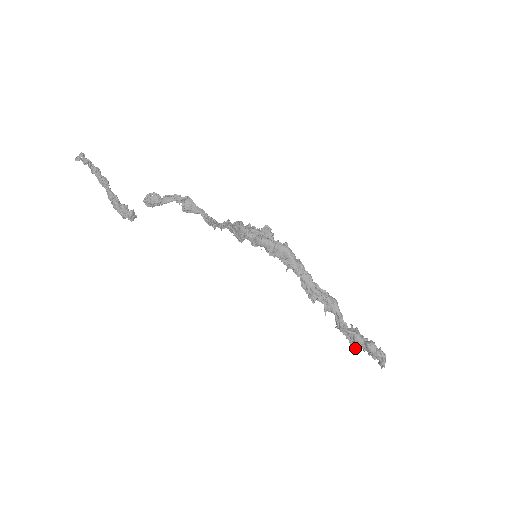
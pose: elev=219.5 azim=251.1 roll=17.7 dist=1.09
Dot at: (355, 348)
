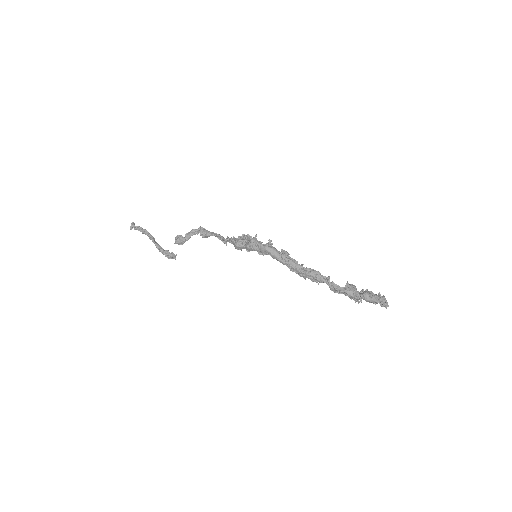
Dot at: (356, 300)
